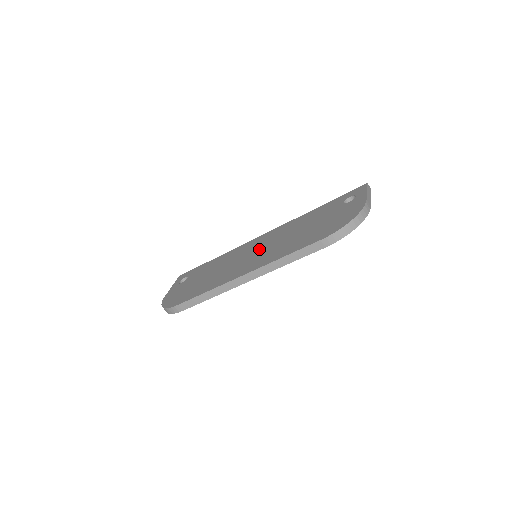
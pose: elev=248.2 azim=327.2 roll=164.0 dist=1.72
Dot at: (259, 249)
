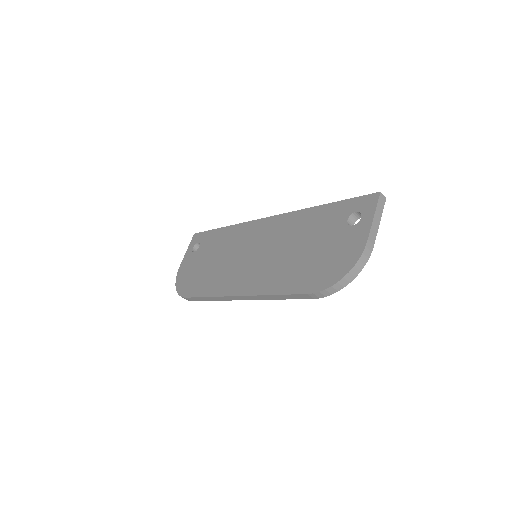
Dot at: (258, 251)
